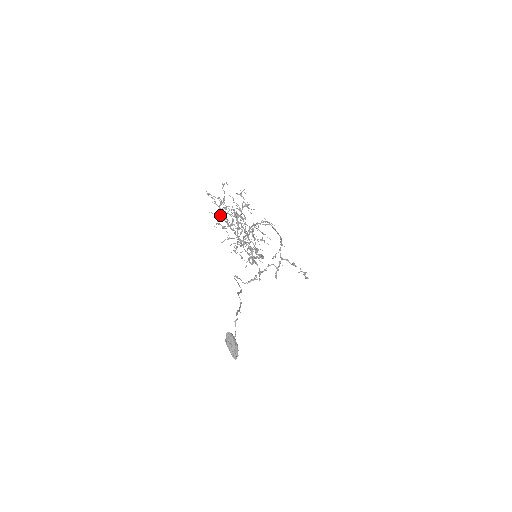
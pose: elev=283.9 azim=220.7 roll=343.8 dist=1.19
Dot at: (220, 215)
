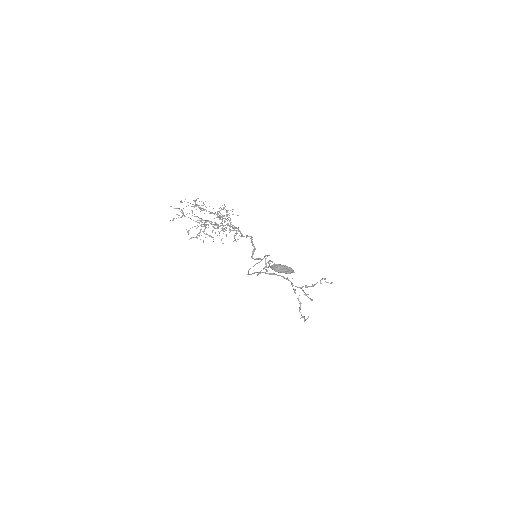
Dot at: occluded
